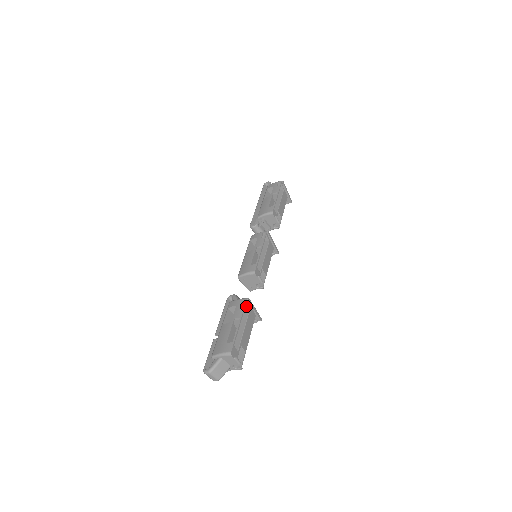
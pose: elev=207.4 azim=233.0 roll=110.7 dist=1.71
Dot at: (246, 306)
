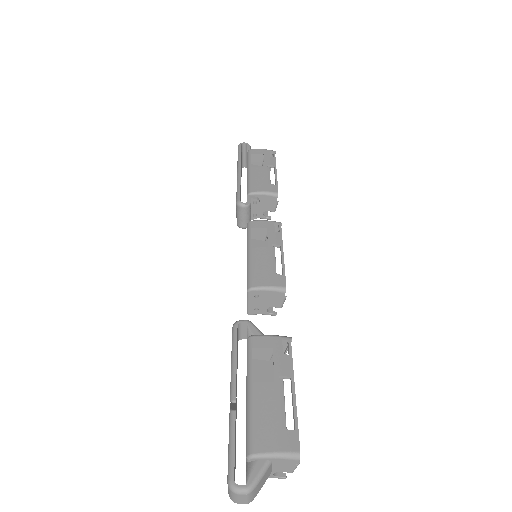
Dot at: occluded
